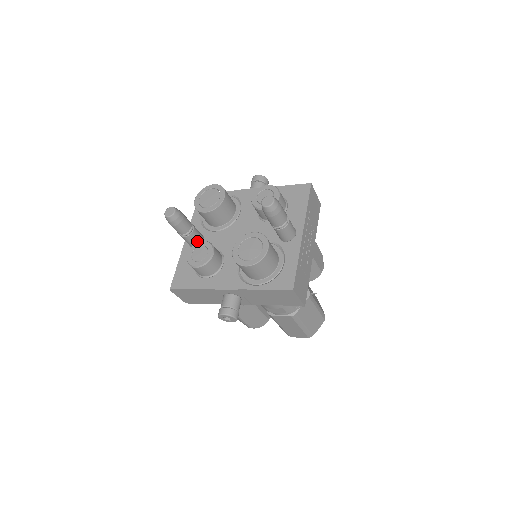
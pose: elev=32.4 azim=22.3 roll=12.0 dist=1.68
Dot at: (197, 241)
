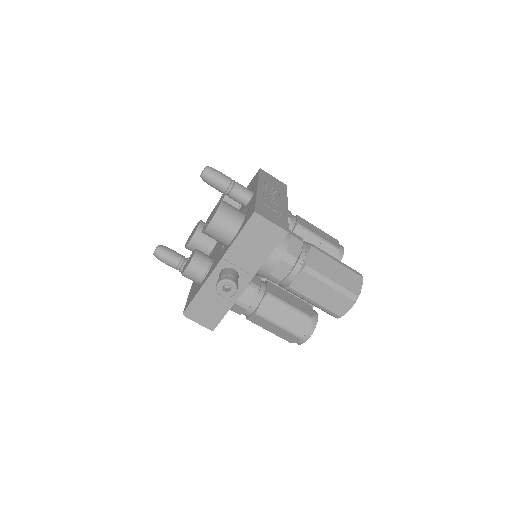
Dot at: occluded
